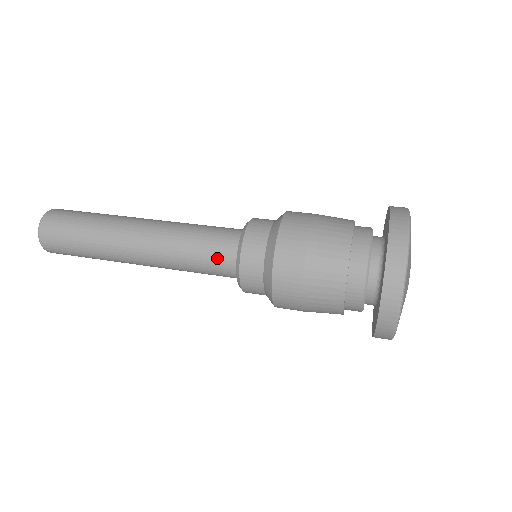
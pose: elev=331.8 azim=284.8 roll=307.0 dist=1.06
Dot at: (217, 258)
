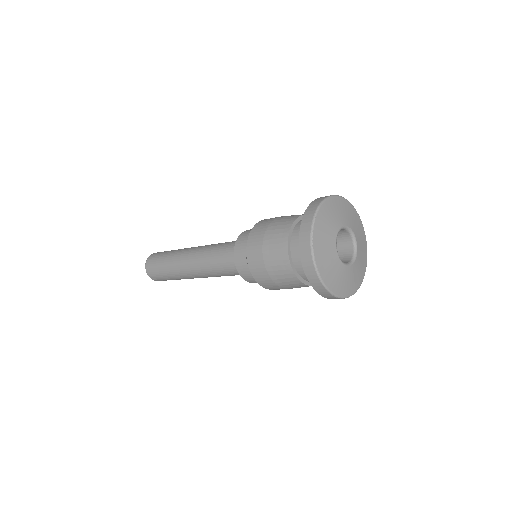
Dot at: (227, 252)
